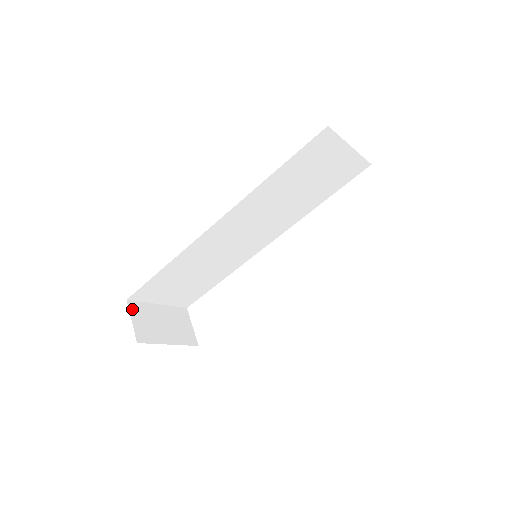
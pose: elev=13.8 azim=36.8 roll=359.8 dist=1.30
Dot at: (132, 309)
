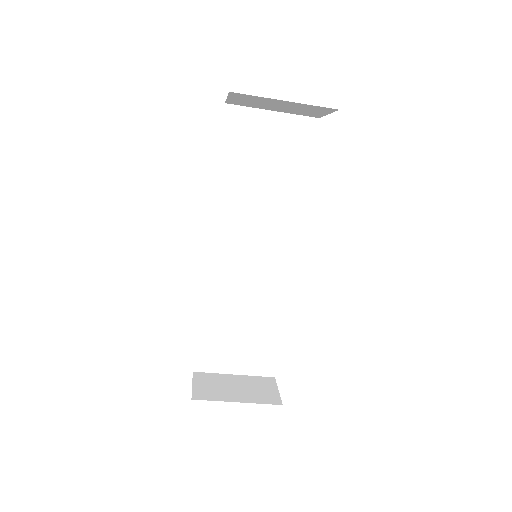
Dot at: (197, 377)
